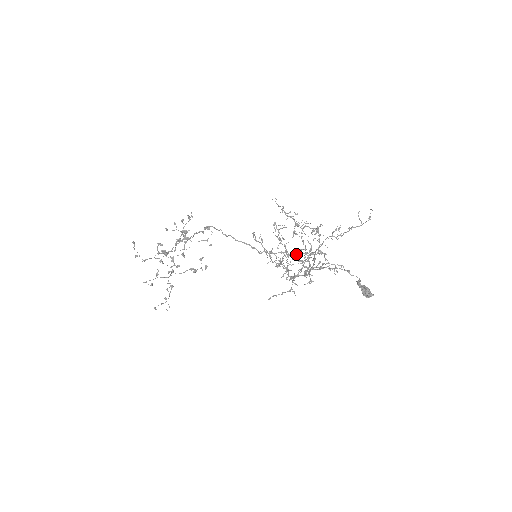
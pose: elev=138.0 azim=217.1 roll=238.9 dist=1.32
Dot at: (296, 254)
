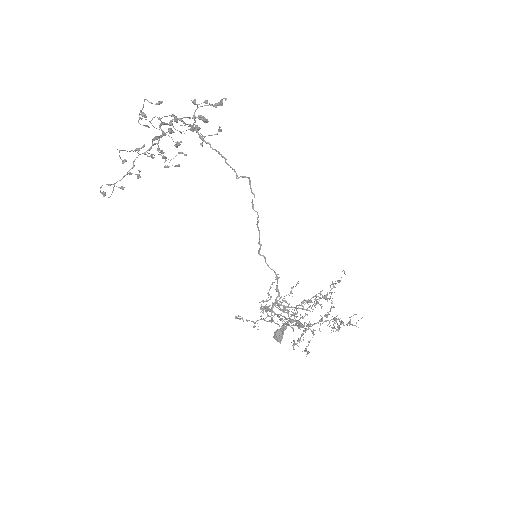
Dot at: occluded
